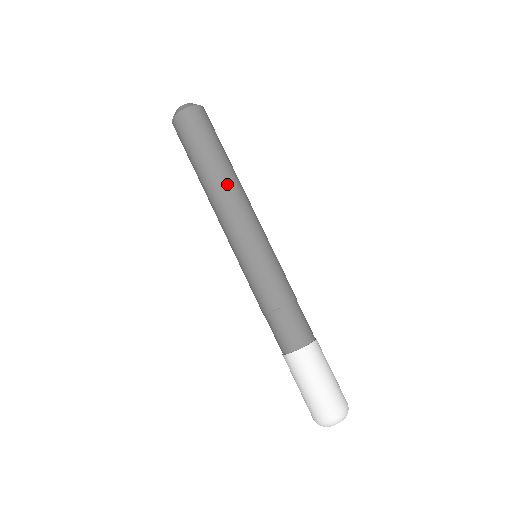
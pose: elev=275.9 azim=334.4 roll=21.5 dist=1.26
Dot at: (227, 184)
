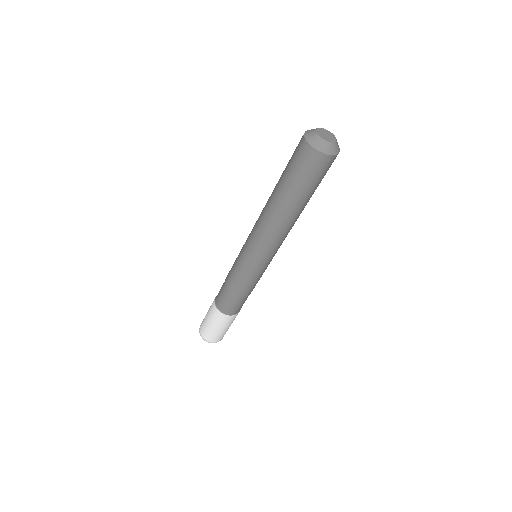
Dot at: (281, 221)
